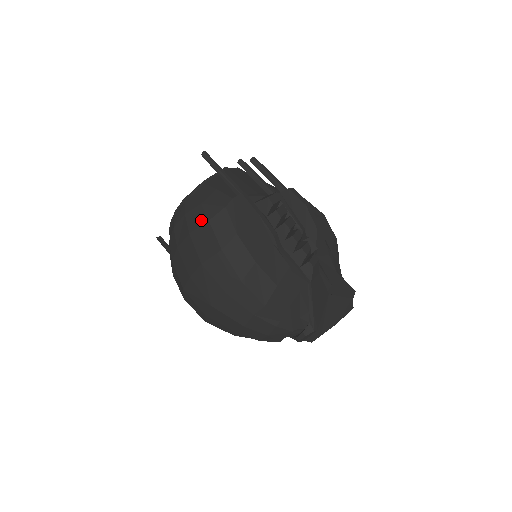
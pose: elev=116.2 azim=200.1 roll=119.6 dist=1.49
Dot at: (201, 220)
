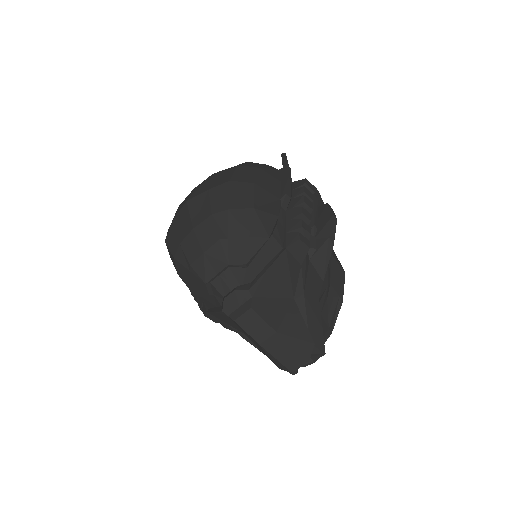
Dot at: occluded
